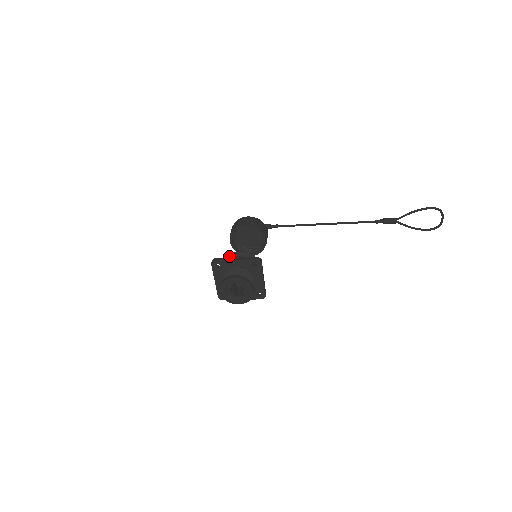
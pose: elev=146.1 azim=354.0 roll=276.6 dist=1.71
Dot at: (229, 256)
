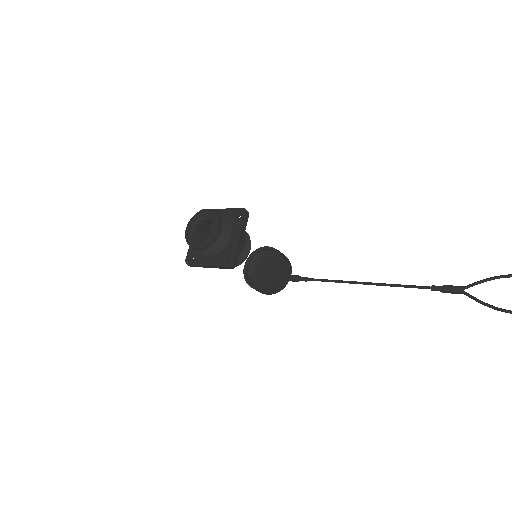
Dot at: occluded
